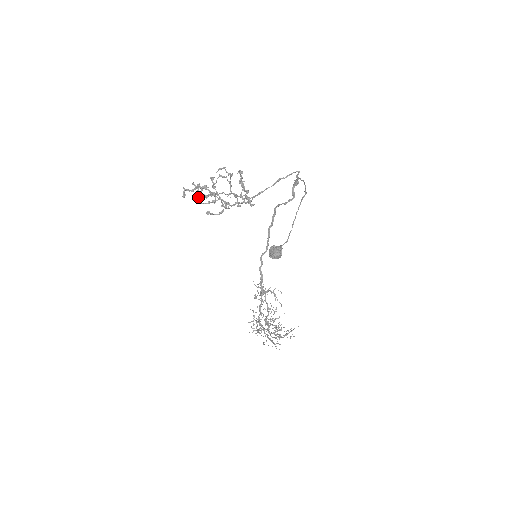
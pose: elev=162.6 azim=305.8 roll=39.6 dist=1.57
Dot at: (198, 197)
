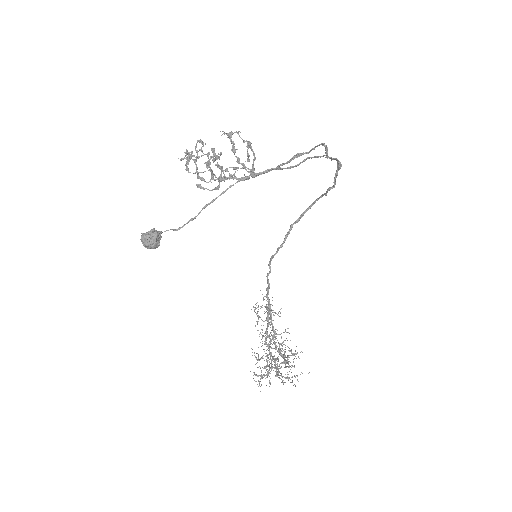
Dot at: (186, 164)
